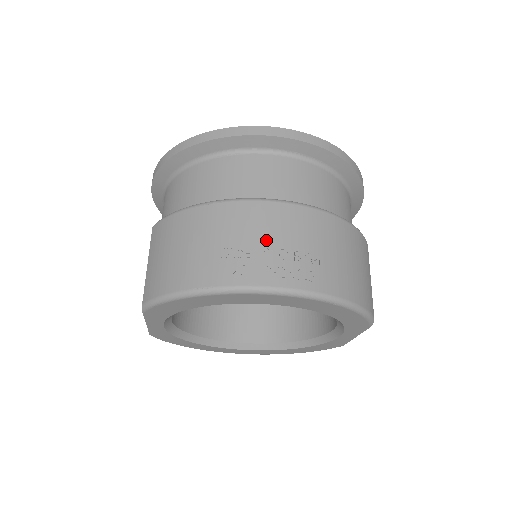
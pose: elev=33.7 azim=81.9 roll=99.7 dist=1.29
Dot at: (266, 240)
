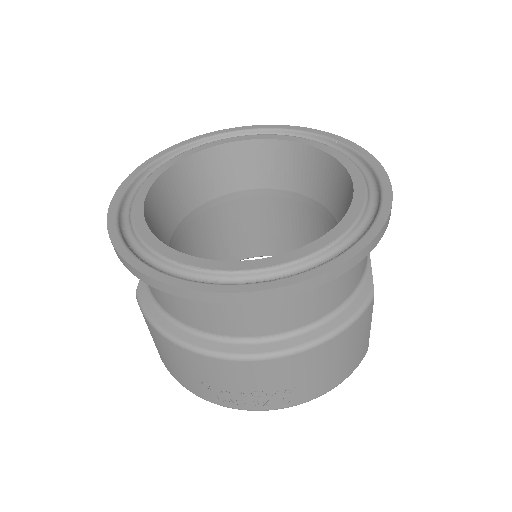
Dot at: (238, 386)
